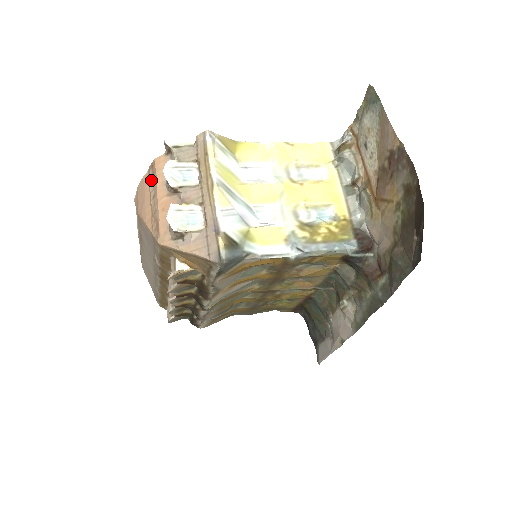
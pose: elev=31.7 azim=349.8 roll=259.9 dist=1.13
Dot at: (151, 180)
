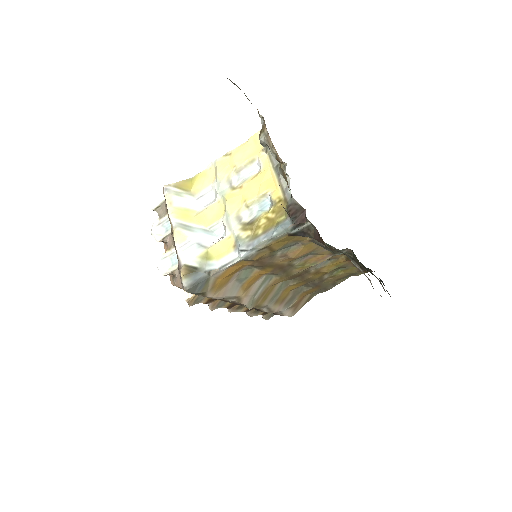
Dot at: occluded
